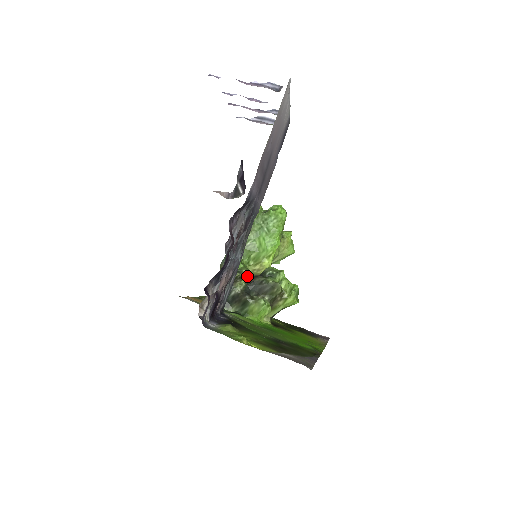
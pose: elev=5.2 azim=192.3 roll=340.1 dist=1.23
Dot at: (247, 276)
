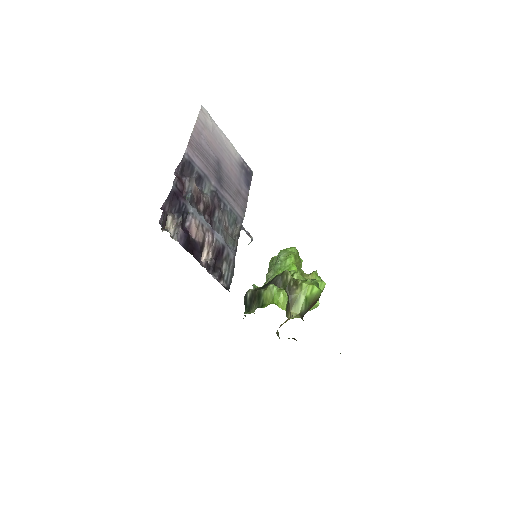
Dot at: occluded
